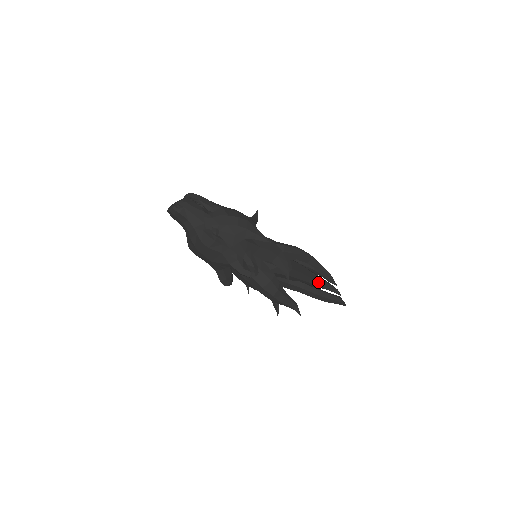
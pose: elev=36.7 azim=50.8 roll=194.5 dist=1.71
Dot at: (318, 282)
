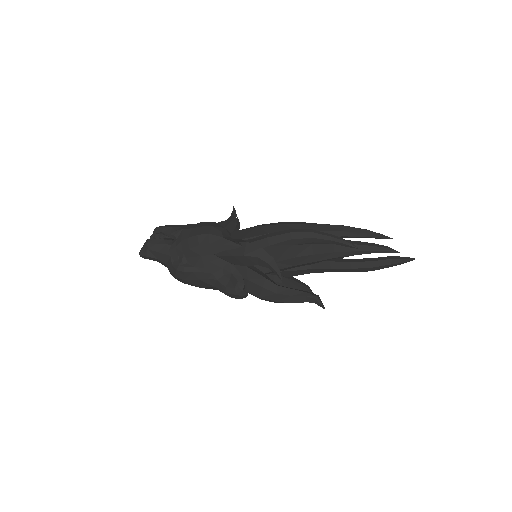
Dot at: (350, 251)
